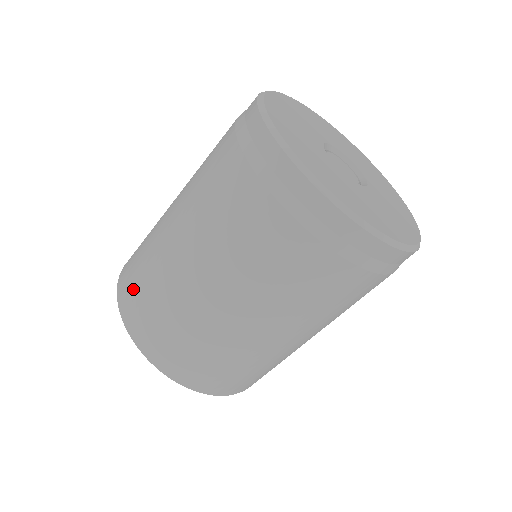
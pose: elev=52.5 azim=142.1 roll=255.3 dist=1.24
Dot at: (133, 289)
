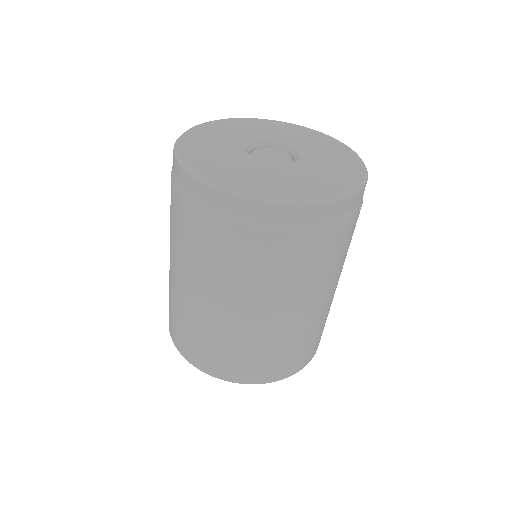
Dot at: (178, 332)
